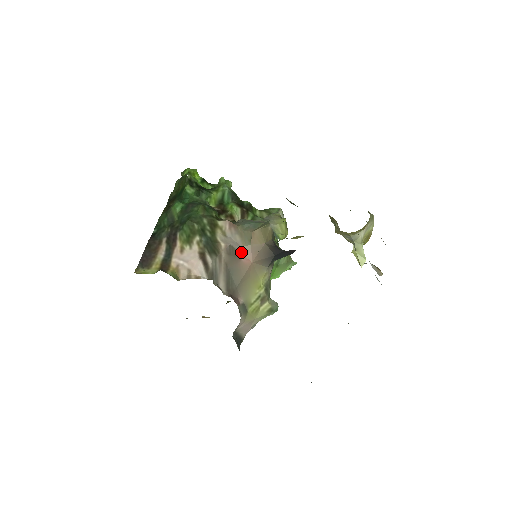
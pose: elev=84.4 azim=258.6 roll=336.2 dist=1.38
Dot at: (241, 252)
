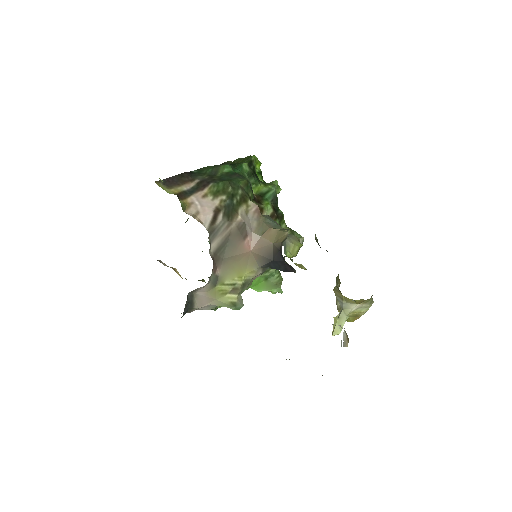
Dot at: (249, 236)
